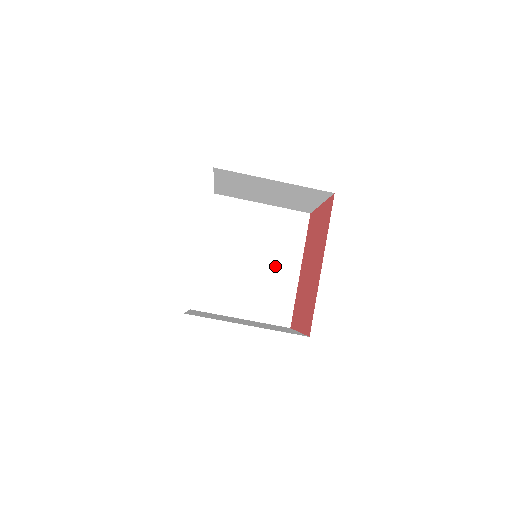
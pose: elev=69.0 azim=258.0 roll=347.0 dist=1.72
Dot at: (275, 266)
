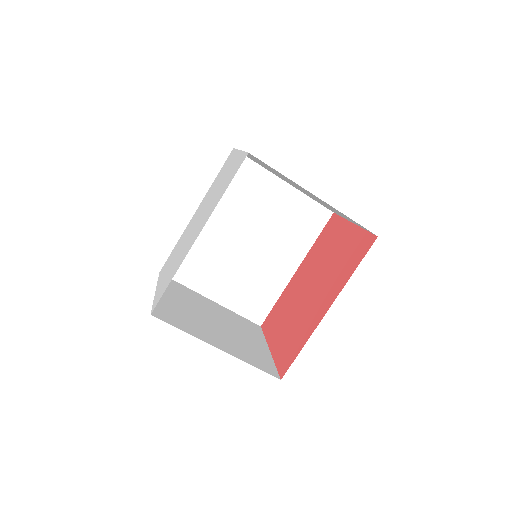
Dot at: (271, 257)
